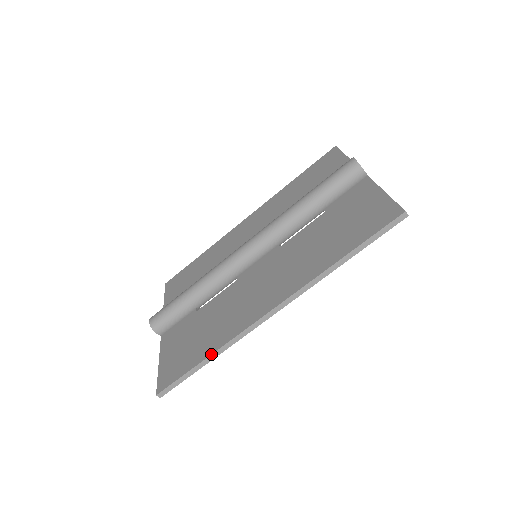
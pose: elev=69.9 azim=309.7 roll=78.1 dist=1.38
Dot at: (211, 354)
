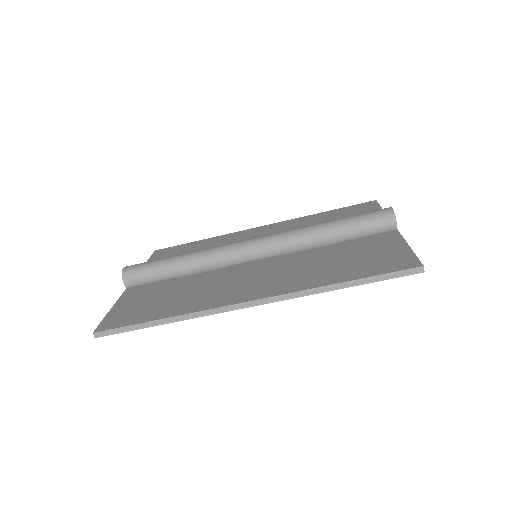
Dot at: (168, 317)
